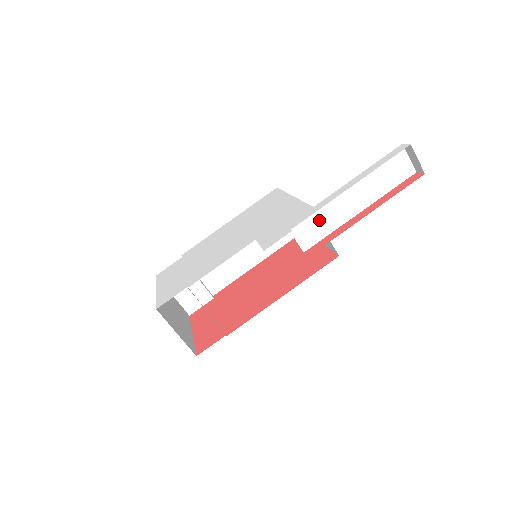
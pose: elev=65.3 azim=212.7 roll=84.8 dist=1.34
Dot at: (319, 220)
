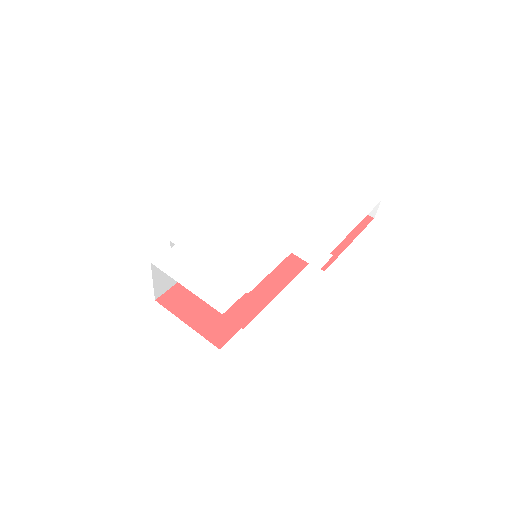
Dot at: occluded
